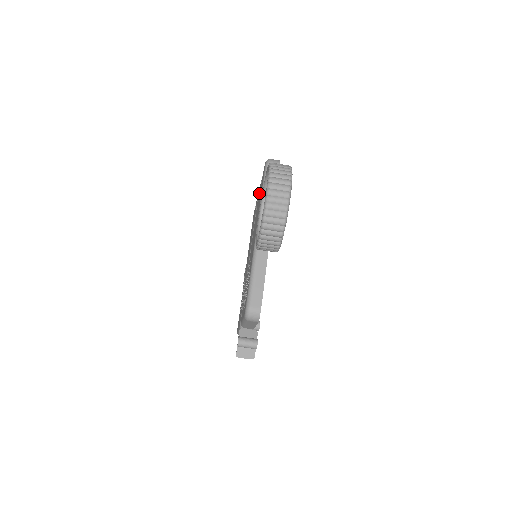
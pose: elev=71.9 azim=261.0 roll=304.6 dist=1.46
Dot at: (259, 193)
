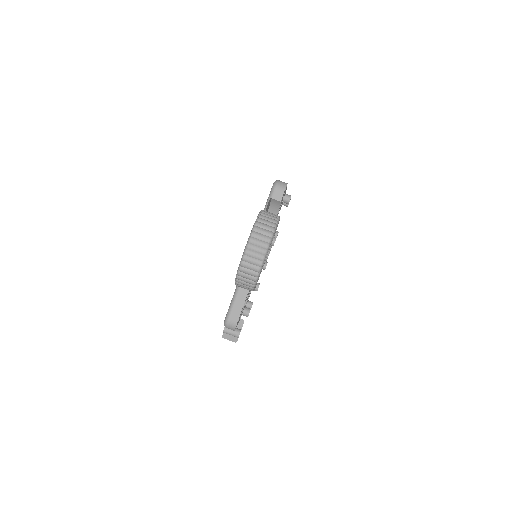
Dot at: occluded
